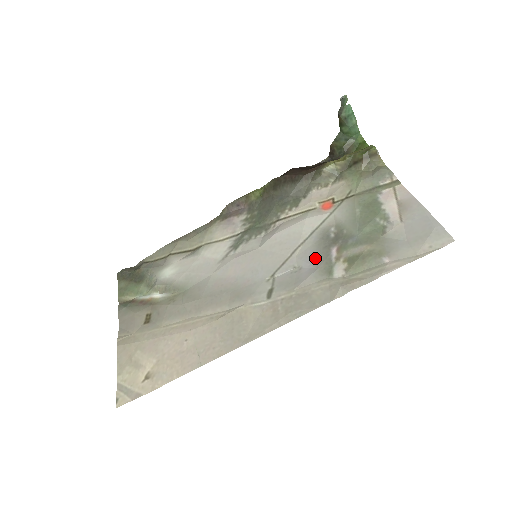
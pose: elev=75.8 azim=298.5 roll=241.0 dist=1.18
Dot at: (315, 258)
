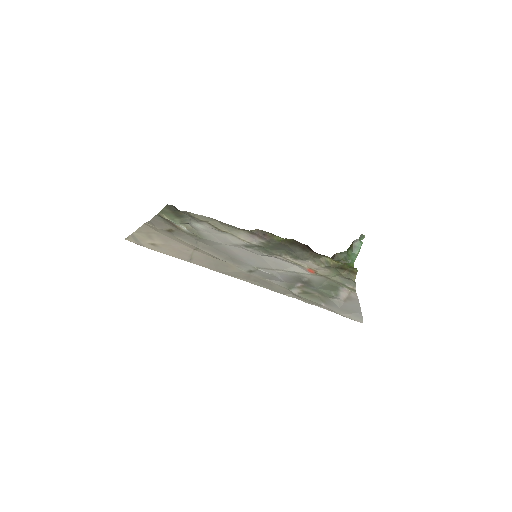
Dot at: (287, 279)
